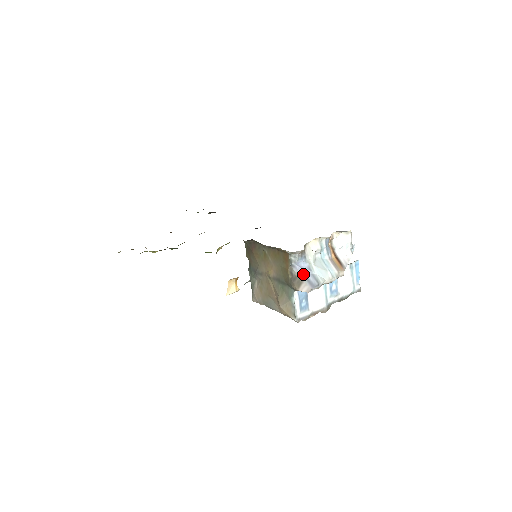
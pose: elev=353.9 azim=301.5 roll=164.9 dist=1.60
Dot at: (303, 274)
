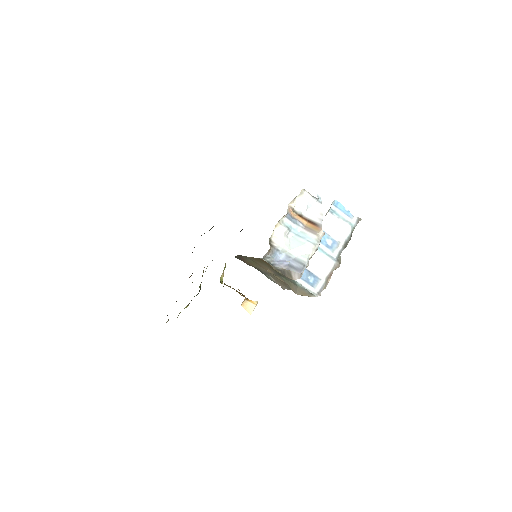
Dot at: (286, 265)
